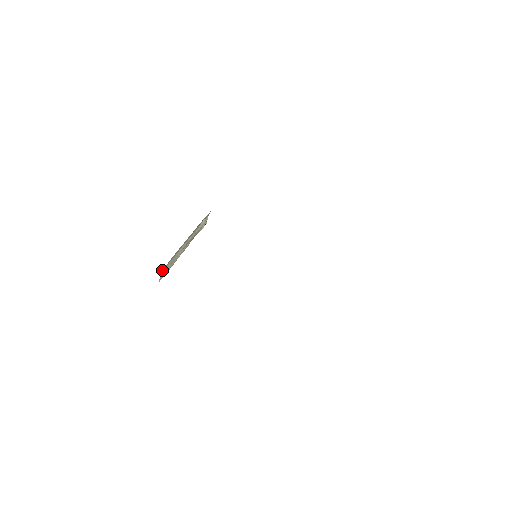
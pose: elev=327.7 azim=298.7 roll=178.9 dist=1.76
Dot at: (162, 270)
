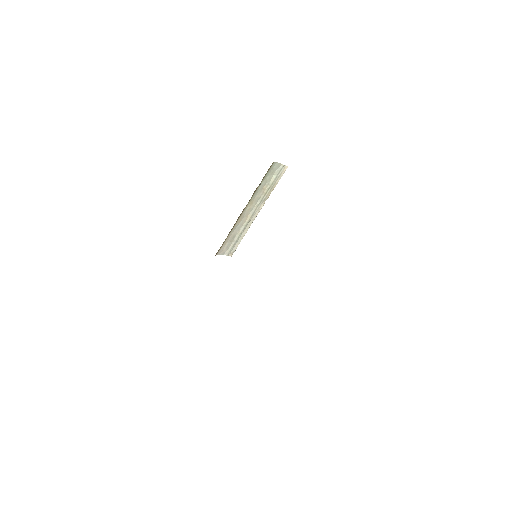
Dot at: (223, 252)
